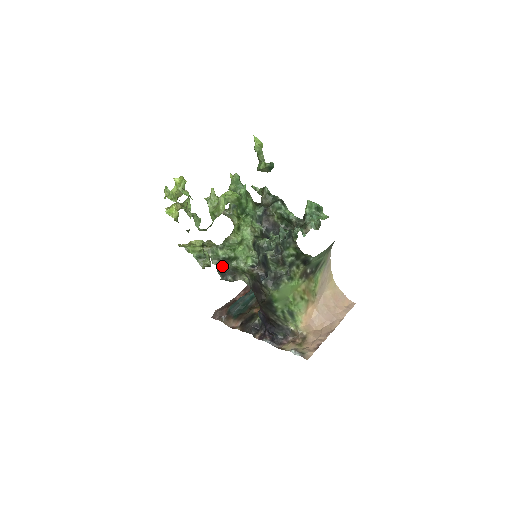
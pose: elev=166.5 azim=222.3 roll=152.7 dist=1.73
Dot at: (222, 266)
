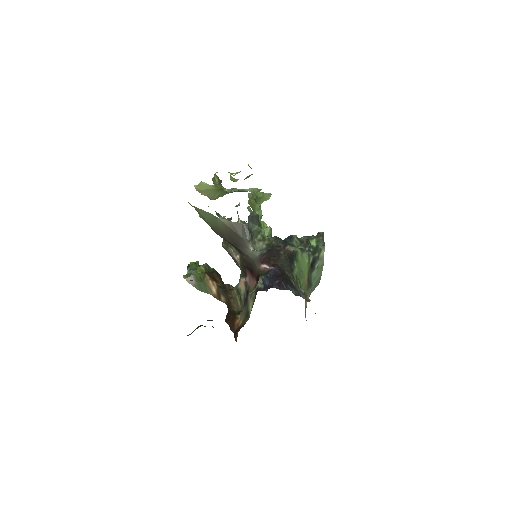
Dot at: (250, 220)
